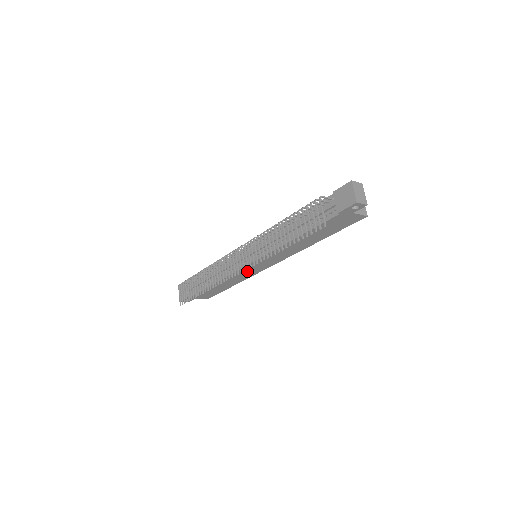
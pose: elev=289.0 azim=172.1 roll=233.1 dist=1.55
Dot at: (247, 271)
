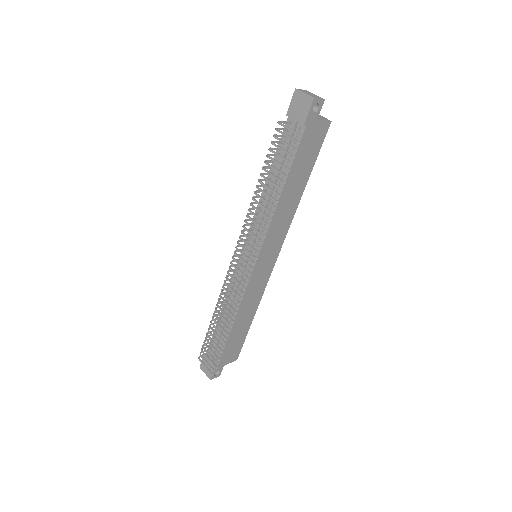
Dot at: (257, 280)
